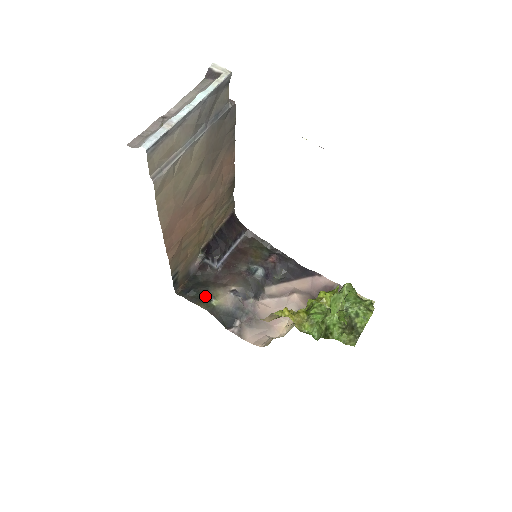
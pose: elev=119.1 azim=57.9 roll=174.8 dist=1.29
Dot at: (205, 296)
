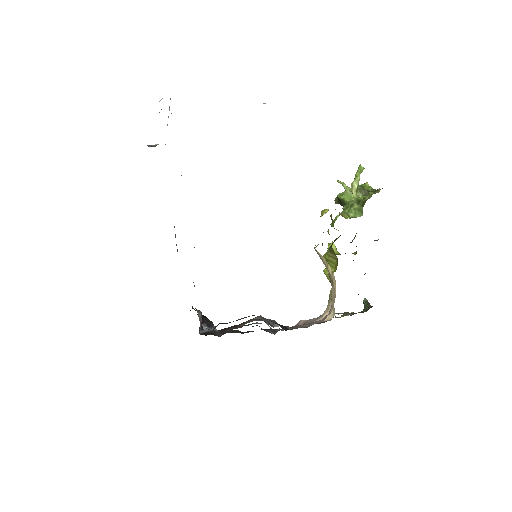
Dot at: occluded
